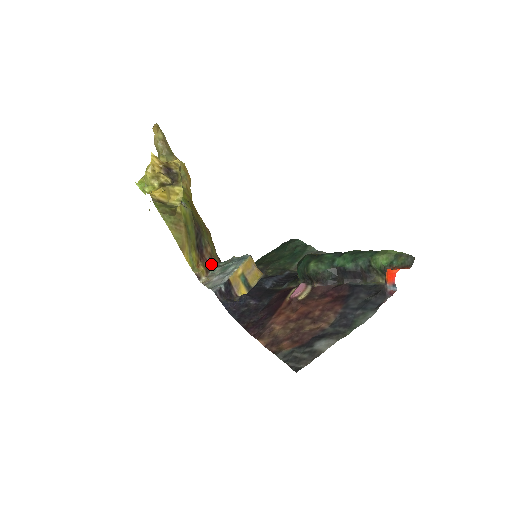
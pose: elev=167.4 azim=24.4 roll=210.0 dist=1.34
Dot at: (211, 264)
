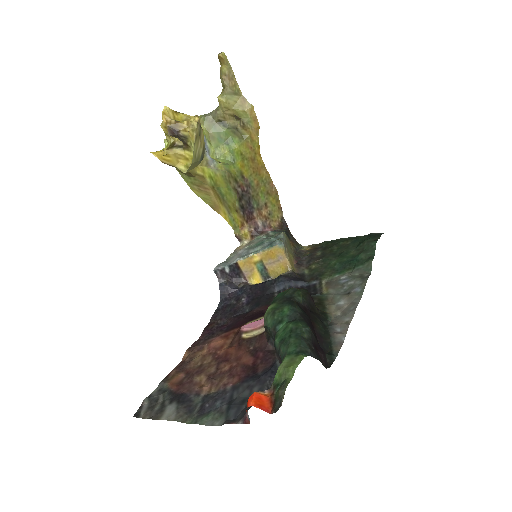
Dot at: (261, 229)
